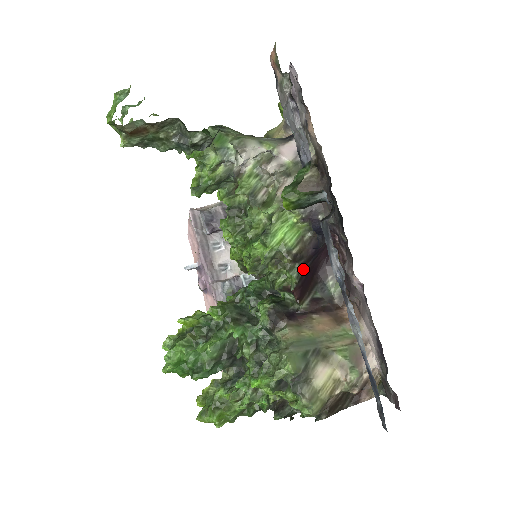
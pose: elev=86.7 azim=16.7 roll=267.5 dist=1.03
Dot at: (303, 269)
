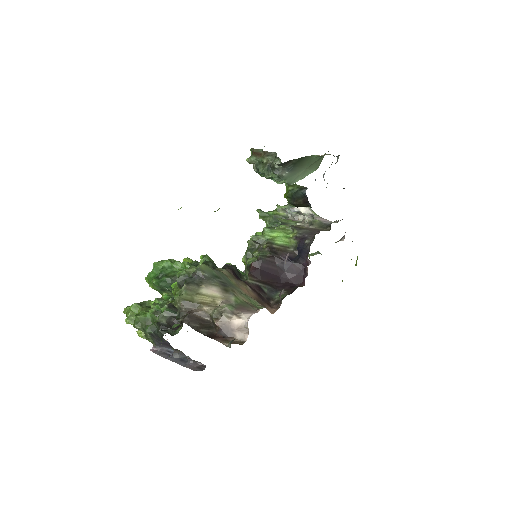
Dot at: (270, 259)
